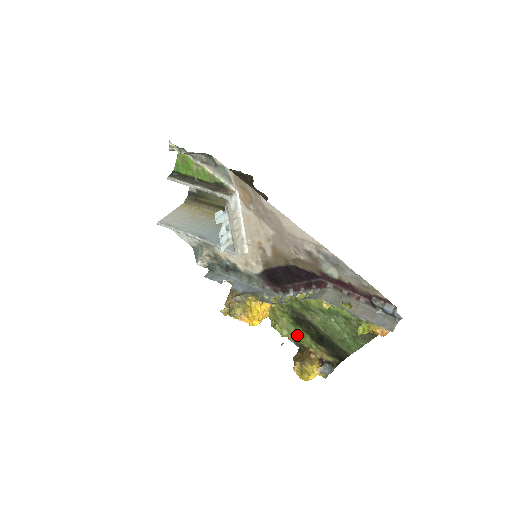
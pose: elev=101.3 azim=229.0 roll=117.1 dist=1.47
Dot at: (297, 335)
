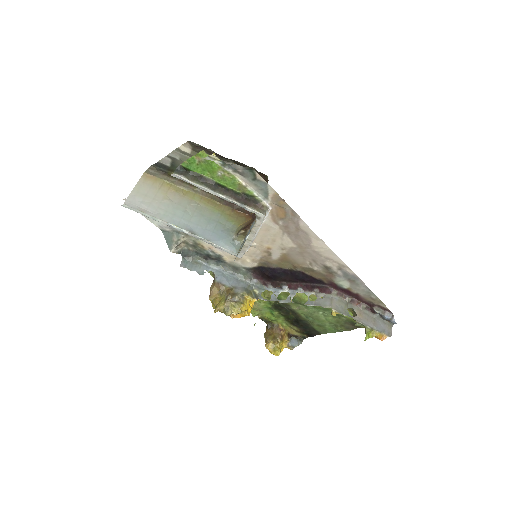
Dot at: (269, 315)
